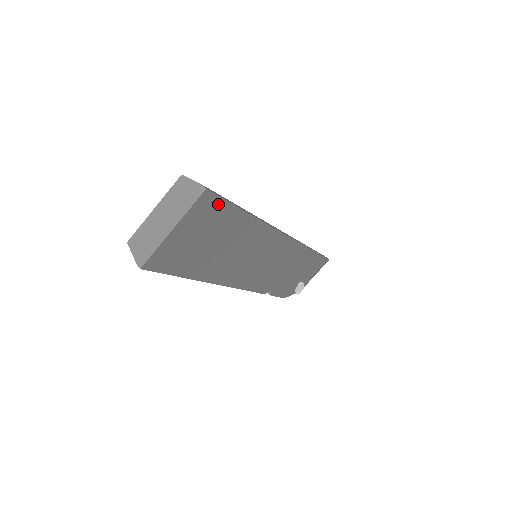
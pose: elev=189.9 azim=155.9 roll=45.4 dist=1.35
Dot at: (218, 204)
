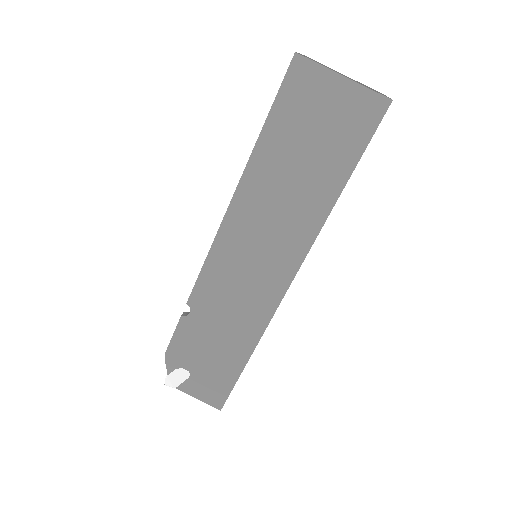
Dot at: (367, 130)
